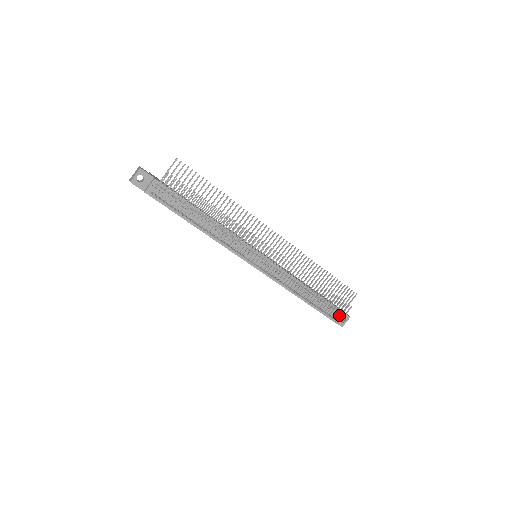
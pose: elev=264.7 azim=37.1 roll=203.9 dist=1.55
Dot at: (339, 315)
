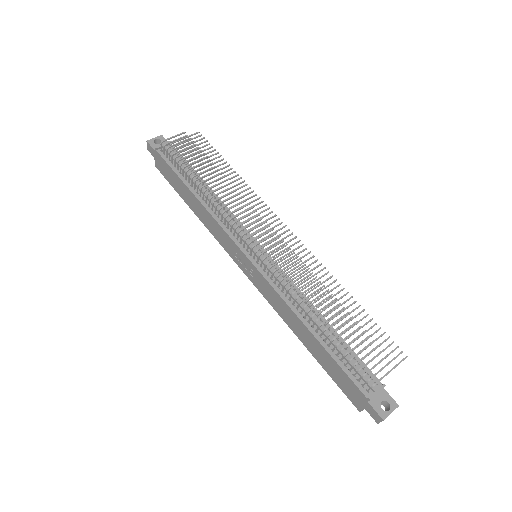
Dot at: (376, 388)
